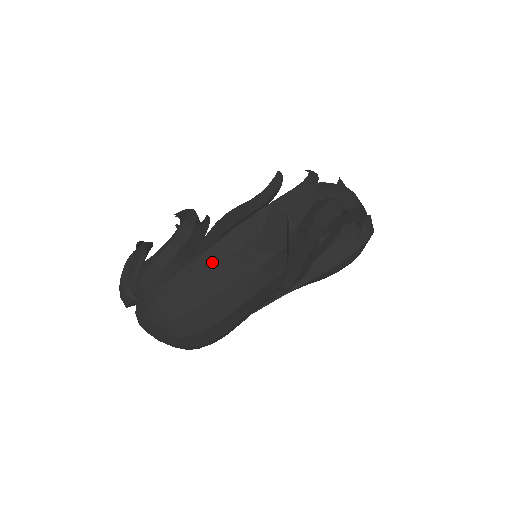
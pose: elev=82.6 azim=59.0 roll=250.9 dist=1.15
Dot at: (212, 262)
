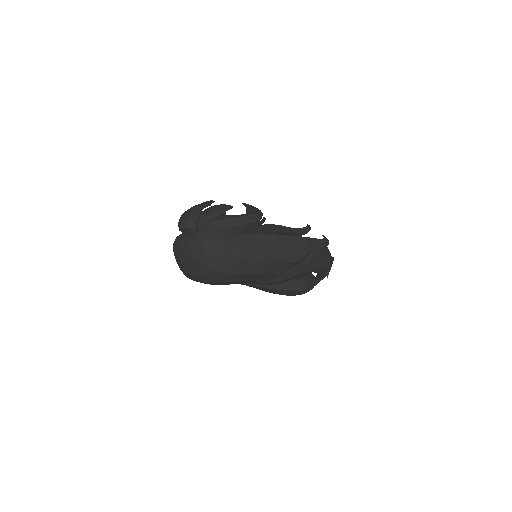
Dot at: (257, 242)
